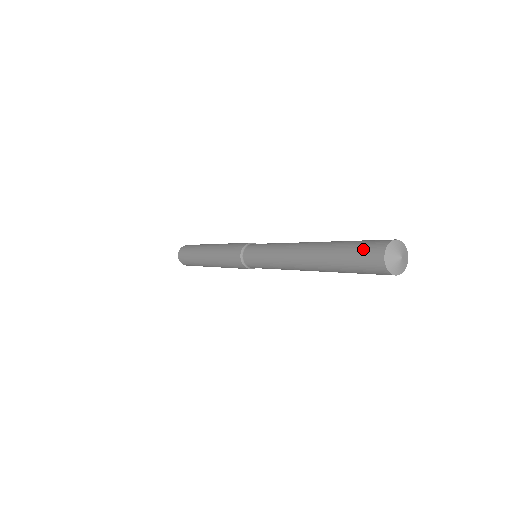
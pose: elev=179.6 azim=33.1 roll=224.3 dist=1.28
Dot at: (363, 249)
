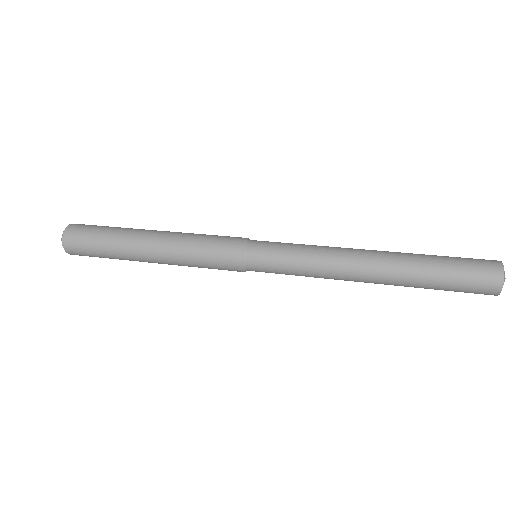
Dot at: (471, 284)
